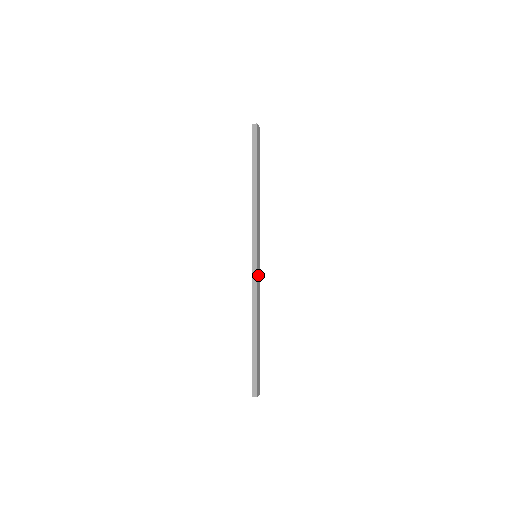
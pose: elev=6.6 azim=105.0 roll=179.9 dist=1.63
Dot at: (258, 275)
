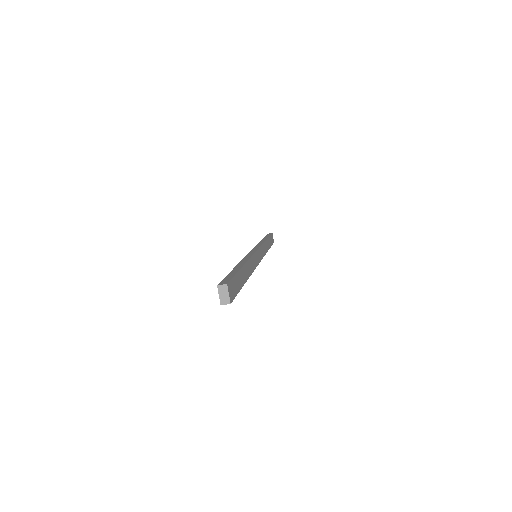
Dot at: (256, 258)
